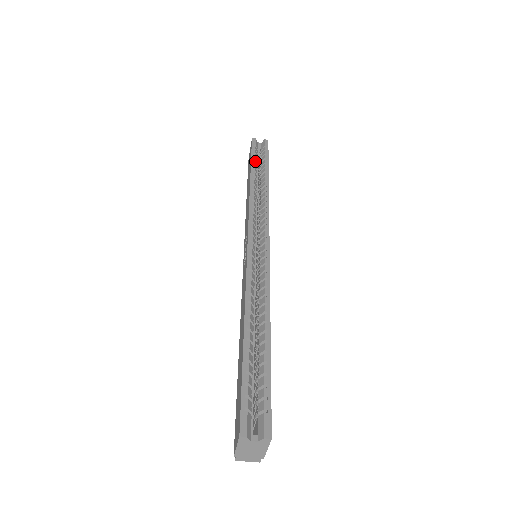
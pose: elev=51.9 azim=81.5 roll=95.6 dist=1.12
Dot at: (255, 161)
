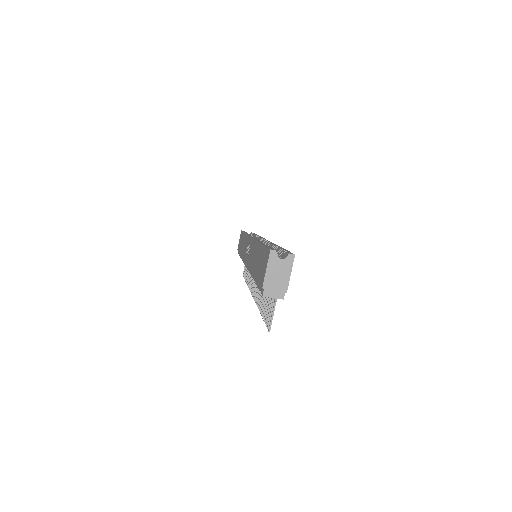
Dot at: occluded
